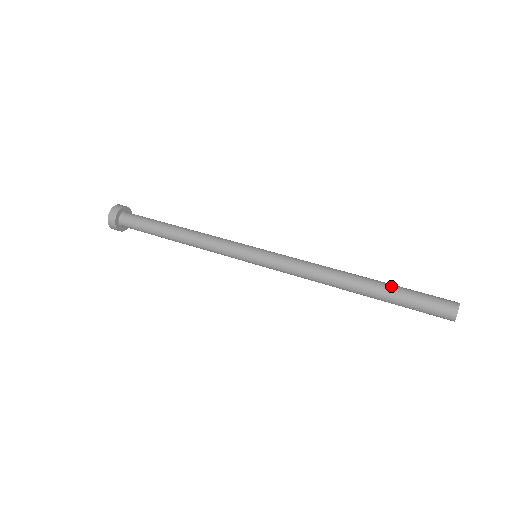
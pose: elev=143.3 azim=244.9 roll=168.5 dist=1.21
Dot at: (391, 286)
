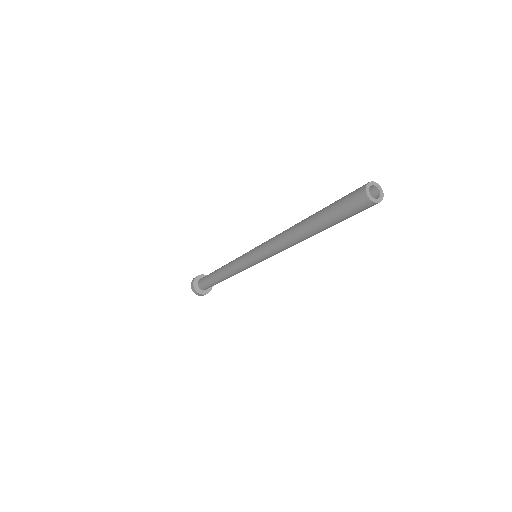
Dot at: occluded
